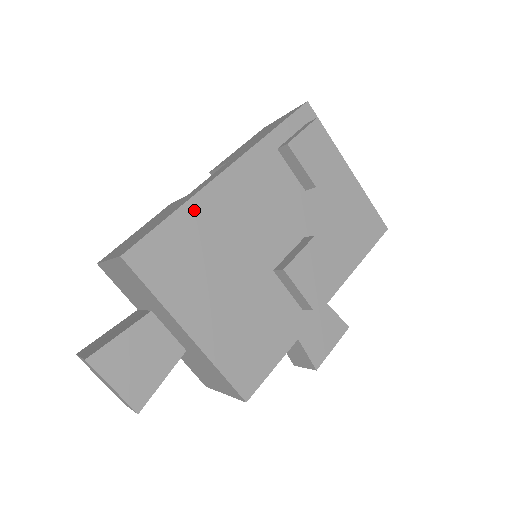
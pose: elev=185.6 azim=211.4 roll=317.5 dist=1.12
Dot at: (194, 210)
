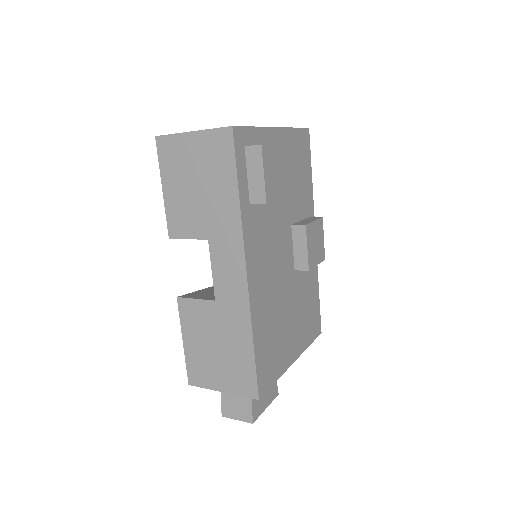
Dot at: (257, 323)
